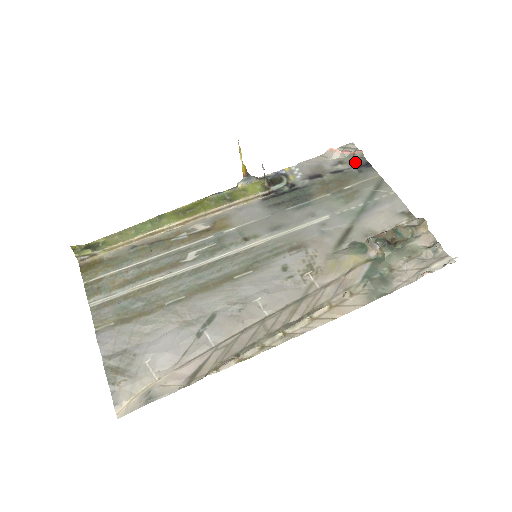
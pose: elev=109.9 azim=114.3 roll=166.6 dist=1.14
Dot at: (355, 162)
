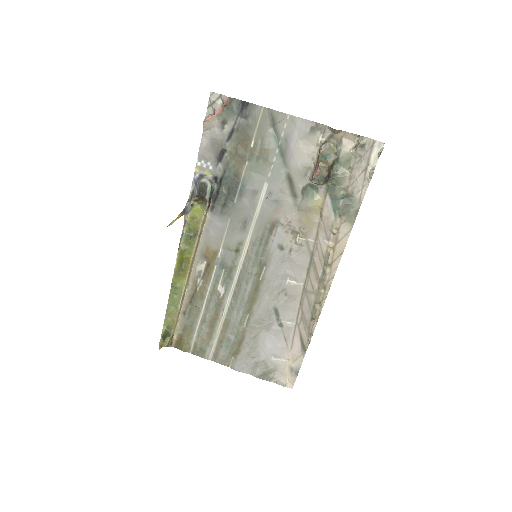
Dot at: (233, 112)
